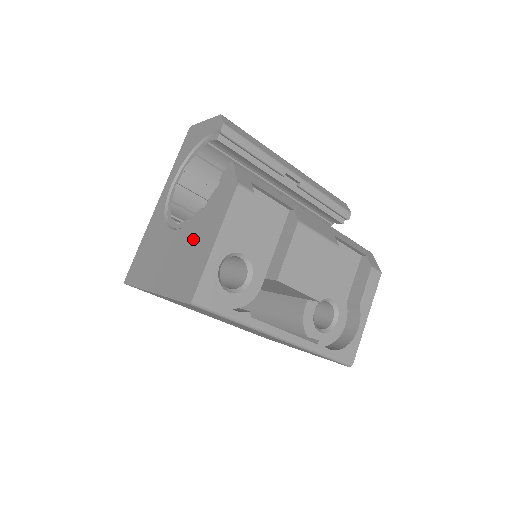
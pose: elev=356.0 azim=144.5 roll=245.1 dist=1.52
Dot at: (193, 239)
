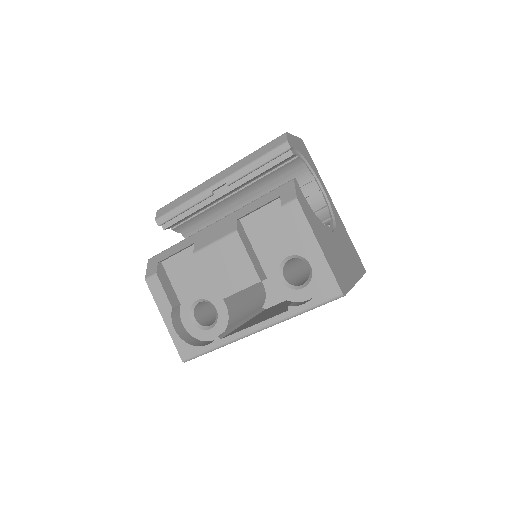
Dot at: occluded
